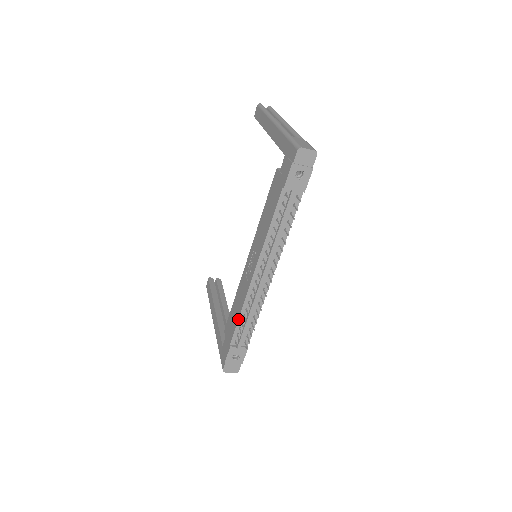
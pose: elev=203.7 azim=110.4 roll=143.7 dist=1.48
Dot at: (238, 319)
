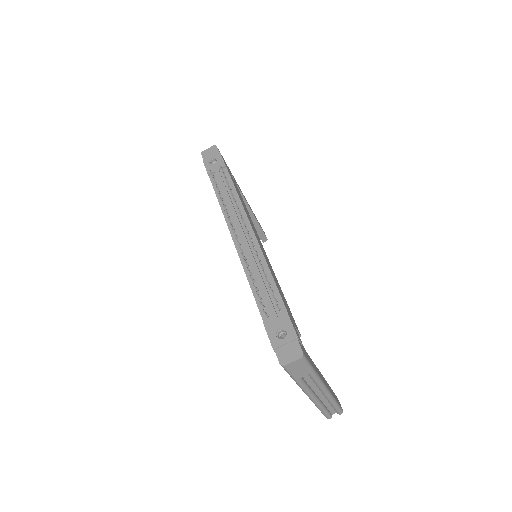
Dot at: occluded
